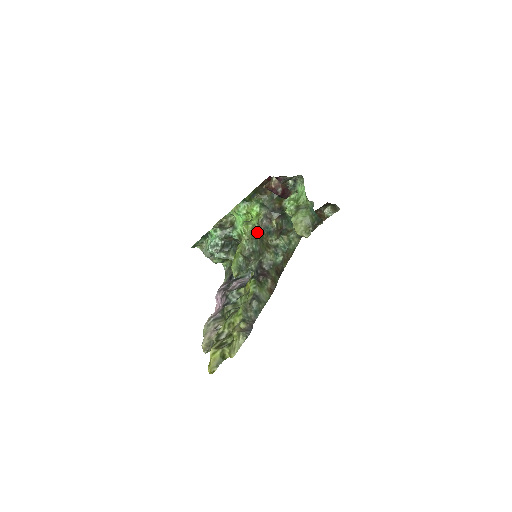
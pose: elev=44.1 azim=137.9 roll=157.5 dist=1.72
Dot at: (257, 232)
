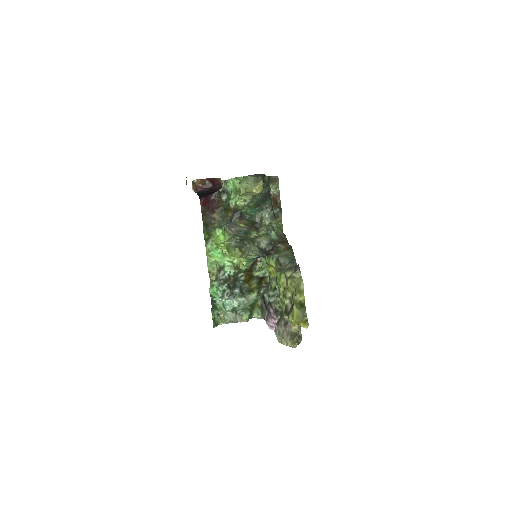
Dot at: occluded
